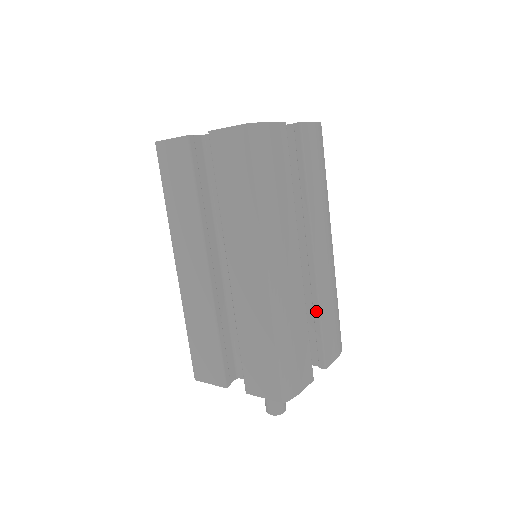
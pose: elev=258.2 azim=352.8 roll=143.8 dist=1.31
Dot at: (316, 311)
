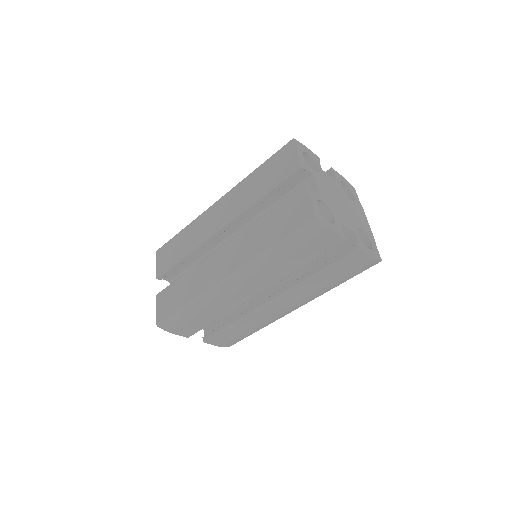
Dot at: (236, 319)
